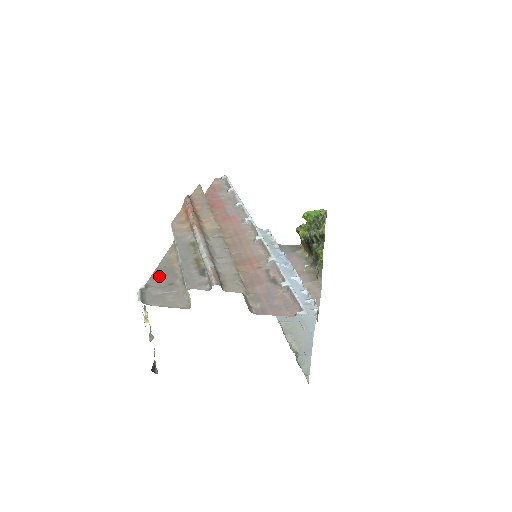
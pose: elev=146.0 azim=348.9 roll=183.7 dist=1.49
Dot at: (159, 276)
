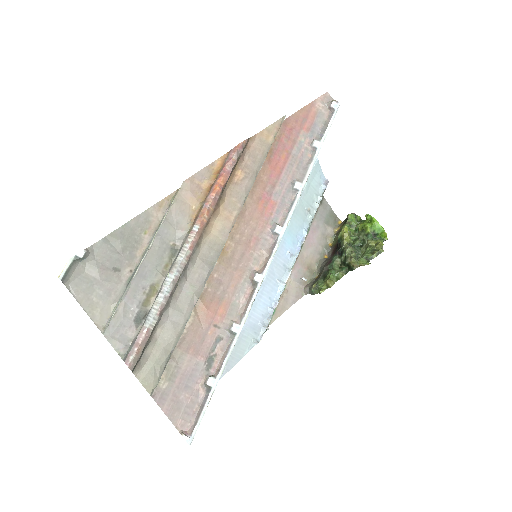
Dot at: (114, 244)
